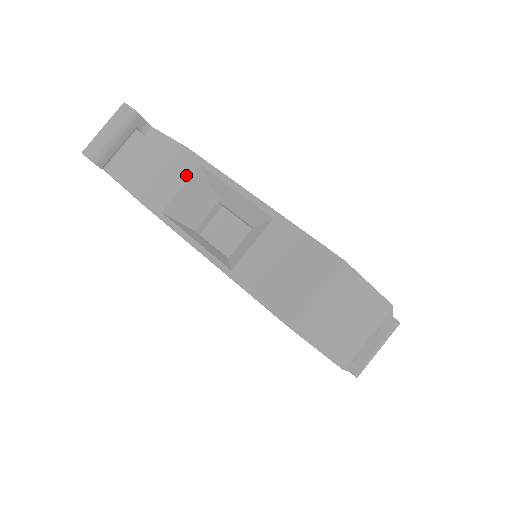
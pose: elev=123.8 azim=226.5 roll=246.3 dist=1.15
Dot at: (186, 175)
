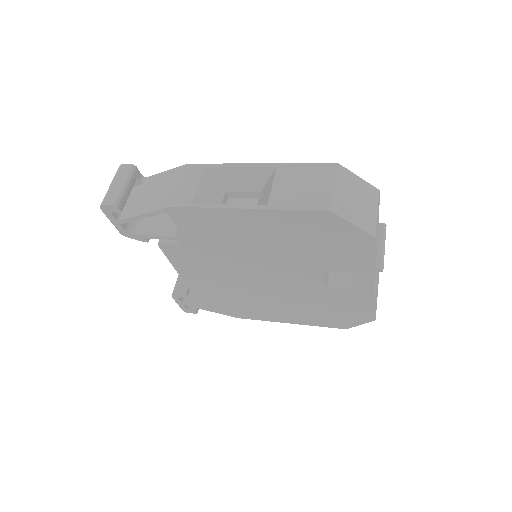
Dot at: (197, 177)
